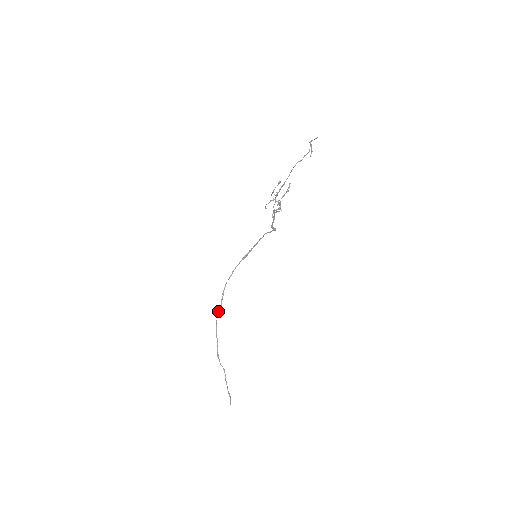
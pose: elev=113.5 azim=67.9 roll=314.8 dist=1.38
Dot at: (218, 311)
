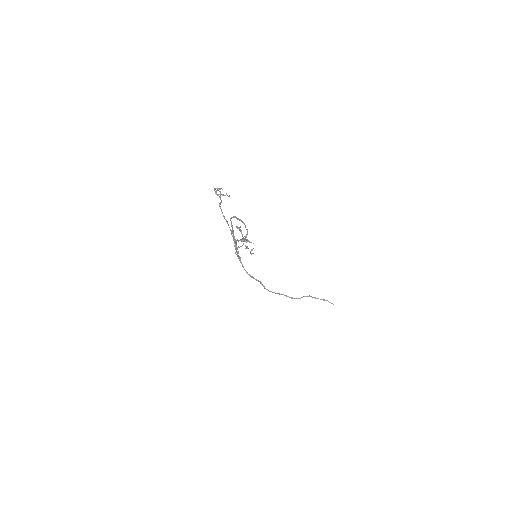
Dot at: occluded
